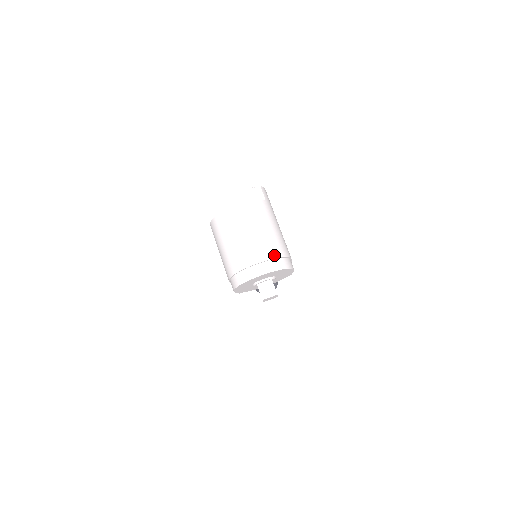
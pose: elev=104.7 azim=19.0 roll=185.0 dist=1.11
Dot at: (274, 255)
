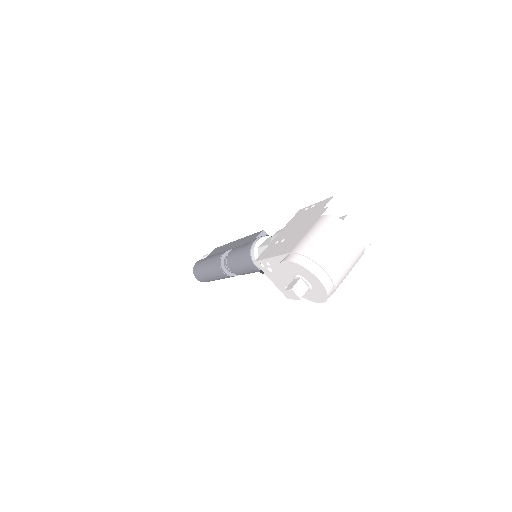
Dot at: (336, 282)
